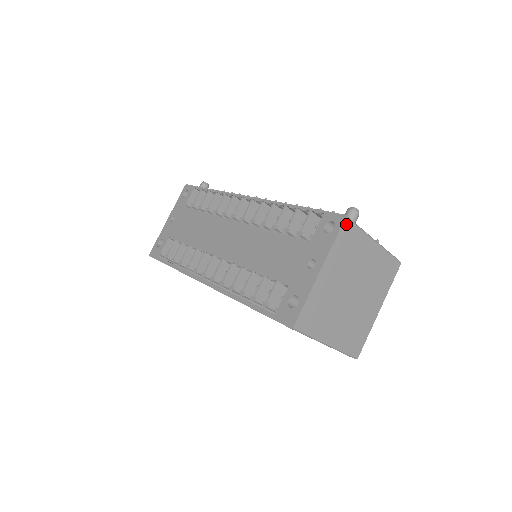
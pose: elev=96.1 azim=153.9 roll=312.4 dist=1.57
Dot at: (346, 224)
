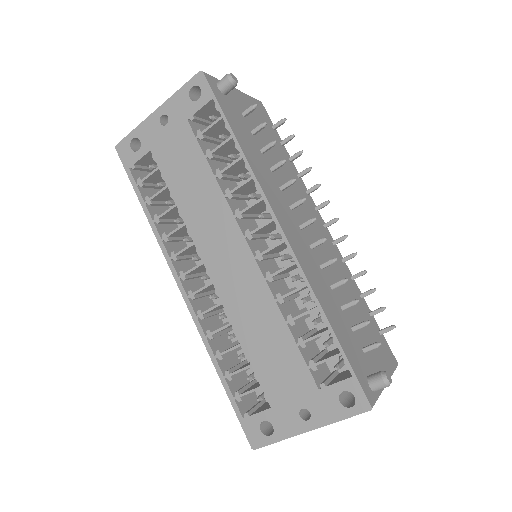
Dot at: (366, 410)
